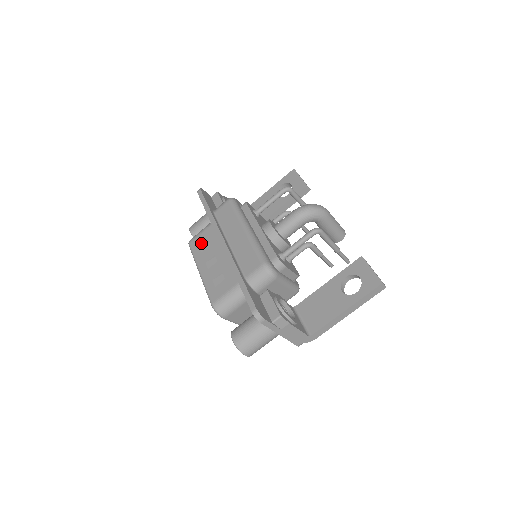
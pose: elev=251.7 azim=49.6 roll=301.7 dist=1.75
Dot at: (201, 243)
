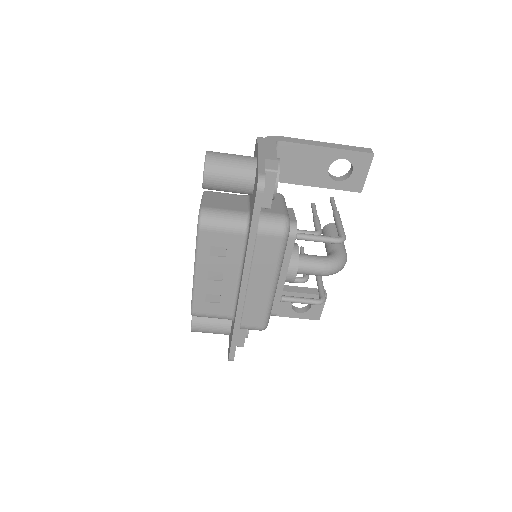
Dot at: (216, 245)
